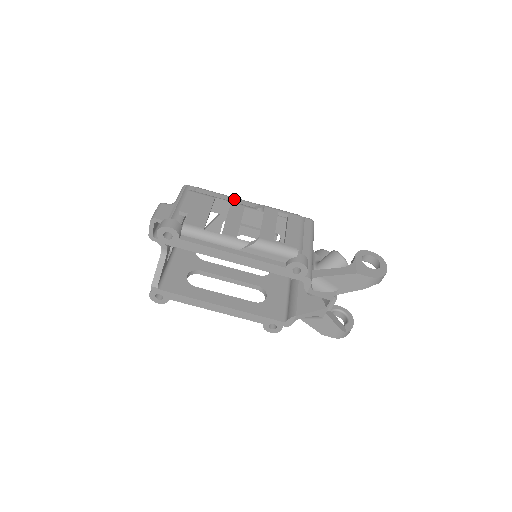
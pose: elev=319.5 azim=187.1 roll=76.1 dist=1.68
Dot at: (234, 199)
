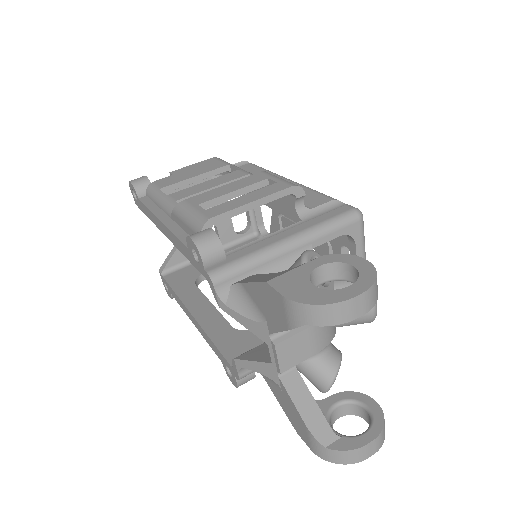
Dot at: occluded
